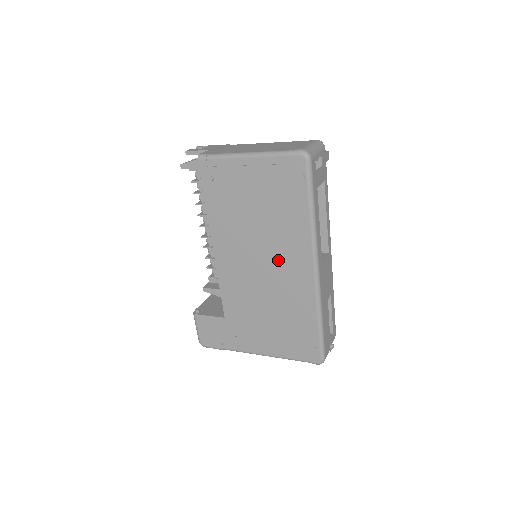
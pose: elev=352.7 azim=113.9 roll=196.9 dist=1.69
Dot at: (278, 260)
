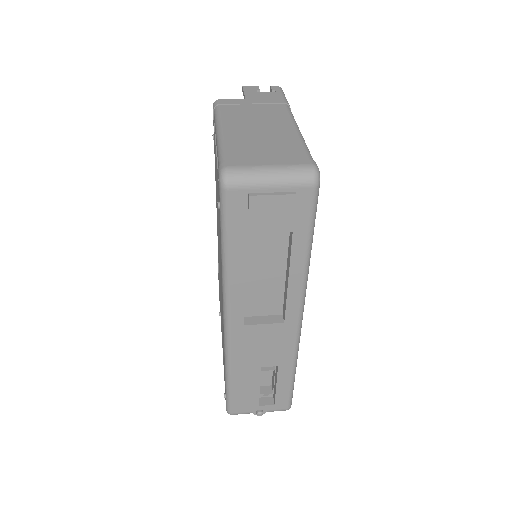
Dot at: occluded
